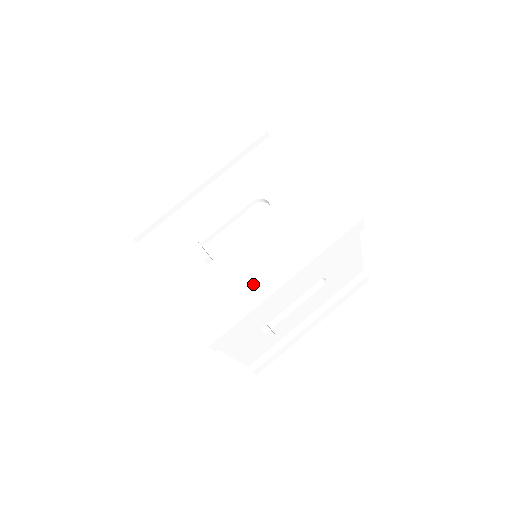
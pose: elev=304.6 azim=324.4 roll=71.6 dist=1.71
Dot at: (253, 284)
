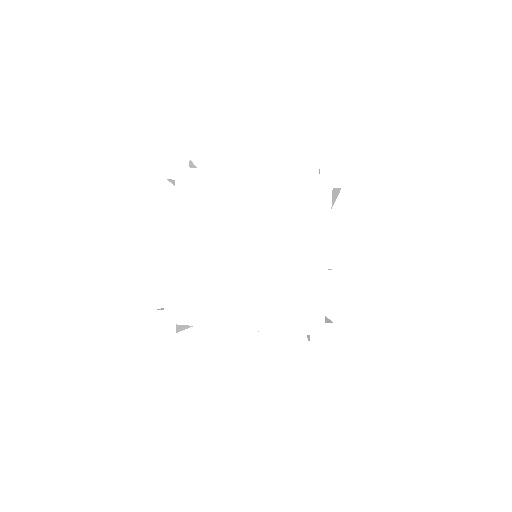
Dot at: occluded
